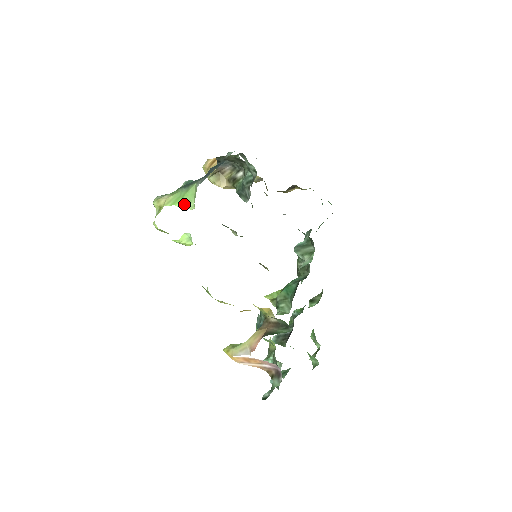
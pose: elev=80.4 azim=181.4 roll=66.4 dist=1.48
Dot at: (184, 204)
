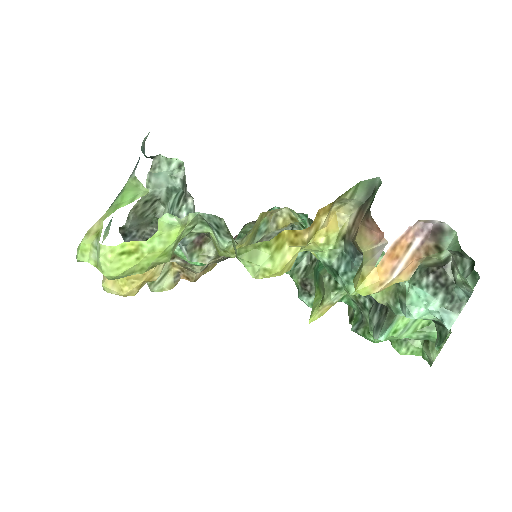
Dot at: (131, 199)
